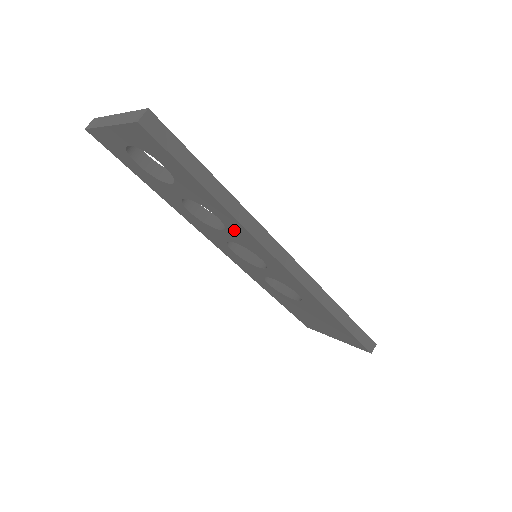
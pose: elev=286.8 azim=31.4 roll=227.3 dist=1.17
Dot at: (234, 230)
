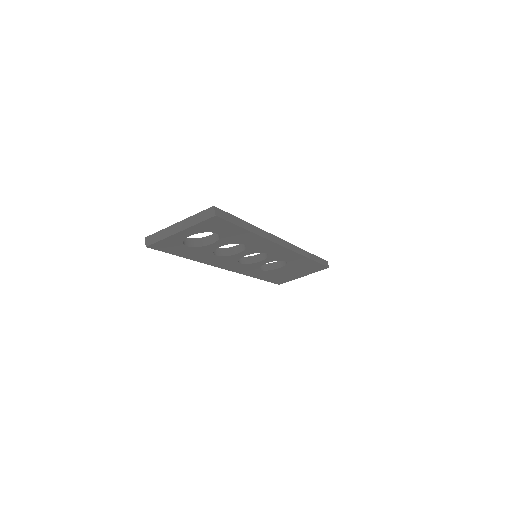
Dot at: (254, 245)
